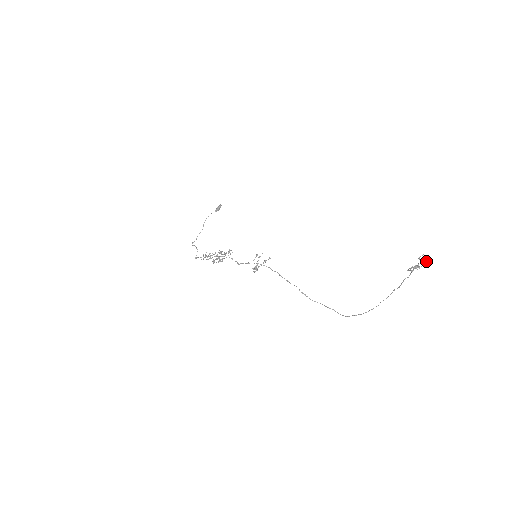
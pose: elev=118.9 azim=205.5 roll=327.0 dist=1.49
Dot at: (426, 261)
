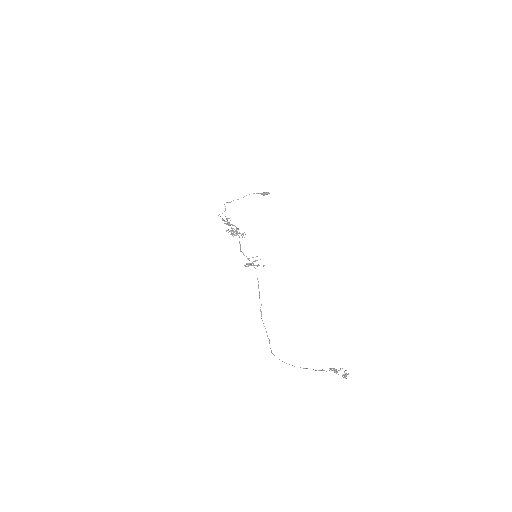
Dot at: (344, 374)
